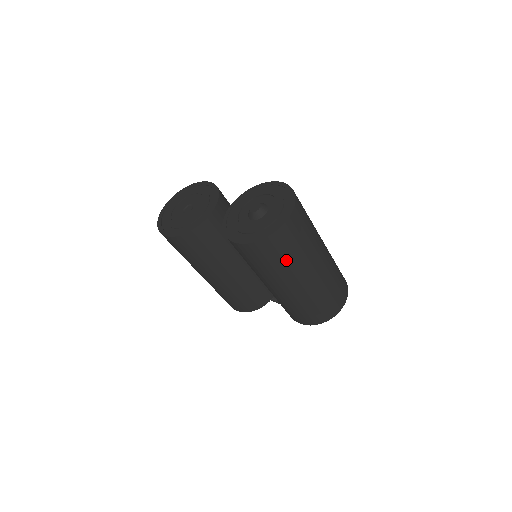
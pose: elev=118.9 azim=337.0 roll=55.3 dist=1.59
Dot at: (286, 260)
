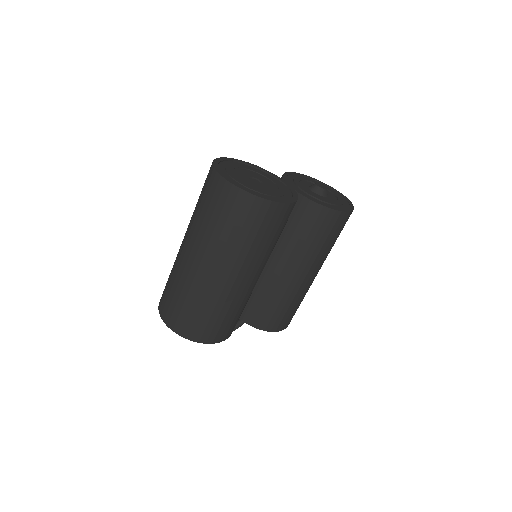
Dot at: occluded
